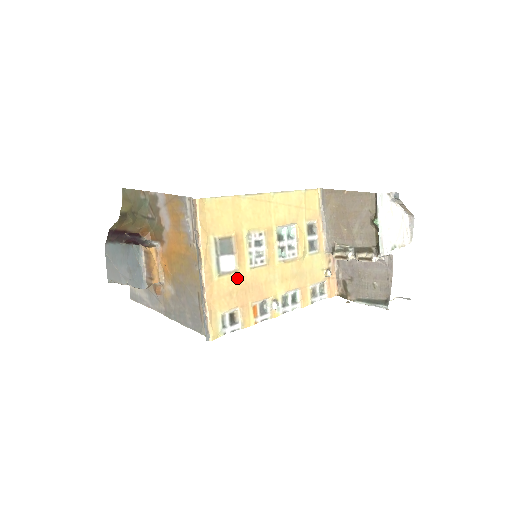
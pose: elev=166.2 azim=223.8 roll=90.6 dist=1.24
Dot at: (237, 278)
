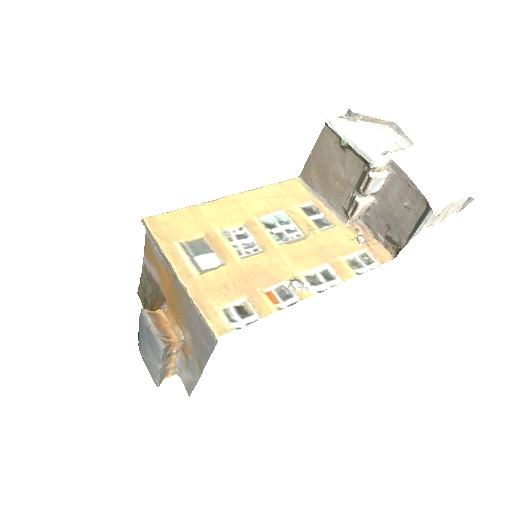
Dot at: (227, 271)
